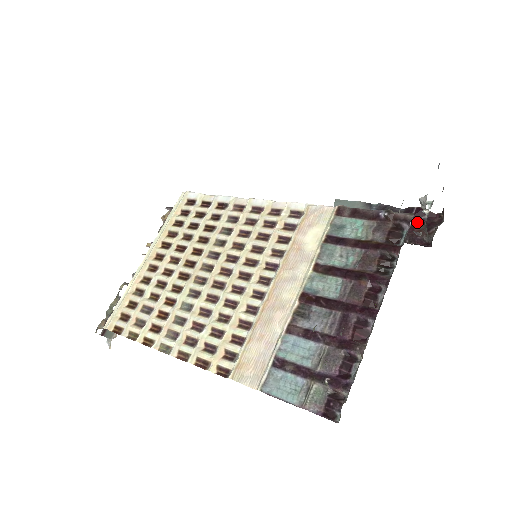
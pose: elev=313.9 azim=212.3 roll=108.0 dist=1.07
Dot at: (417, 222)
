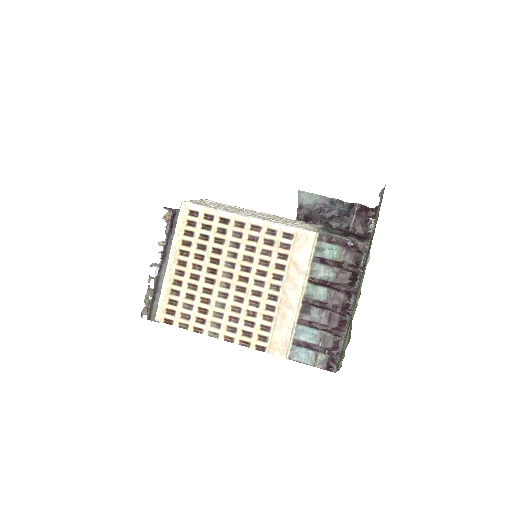
Dot at: (359, 215)
